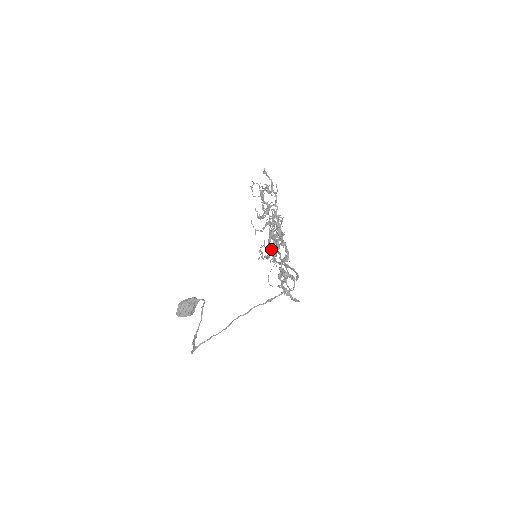
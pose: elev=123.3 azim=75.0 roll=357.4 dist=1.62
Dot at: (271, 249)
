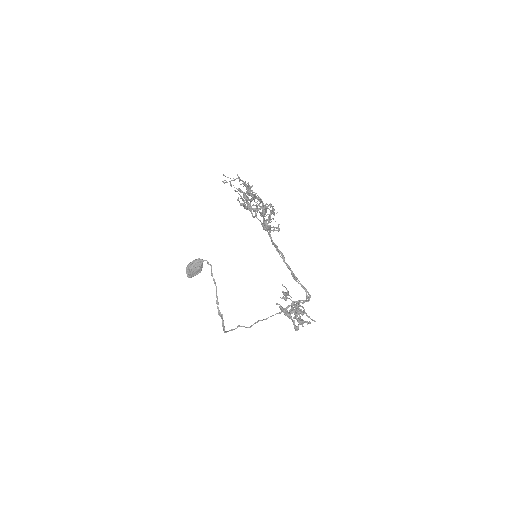
Dot at: (268, 232)
